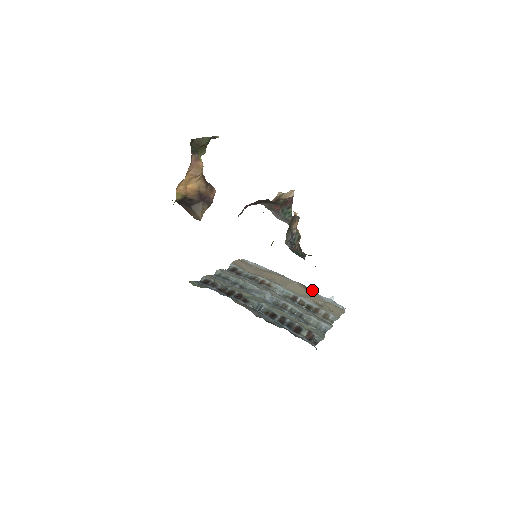
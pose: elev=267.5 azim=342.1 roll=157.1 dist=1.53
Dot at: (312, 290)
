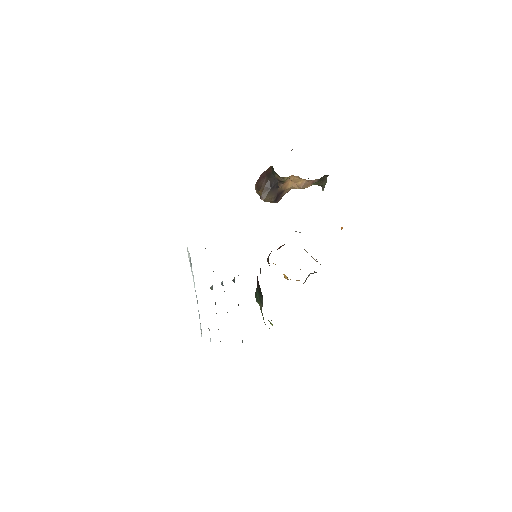
Dot at: occluded
